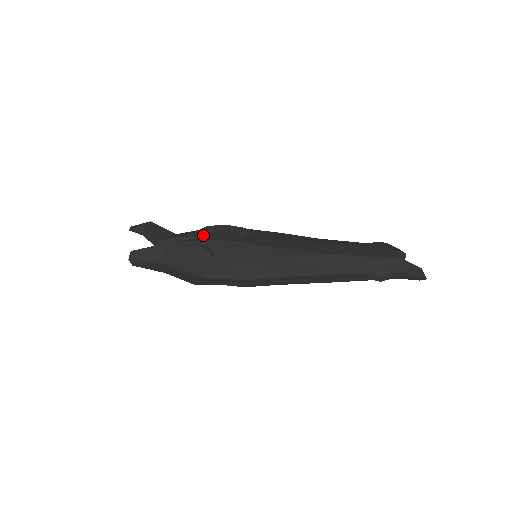
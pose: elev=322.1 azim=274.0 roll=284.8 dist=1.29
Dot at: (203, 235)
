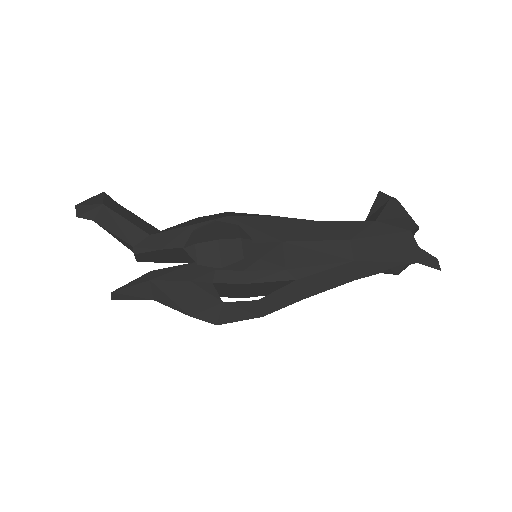
Dot at: (195, 261)
